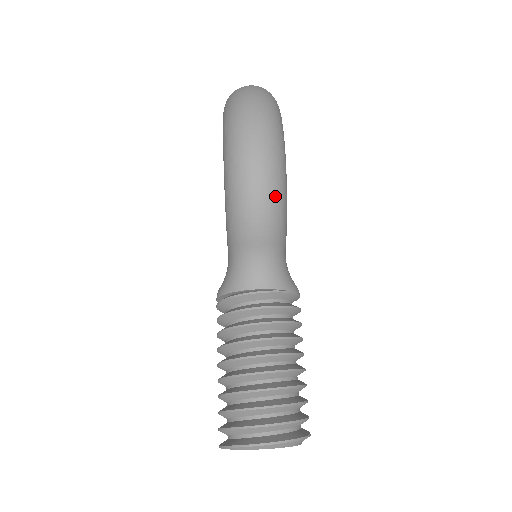
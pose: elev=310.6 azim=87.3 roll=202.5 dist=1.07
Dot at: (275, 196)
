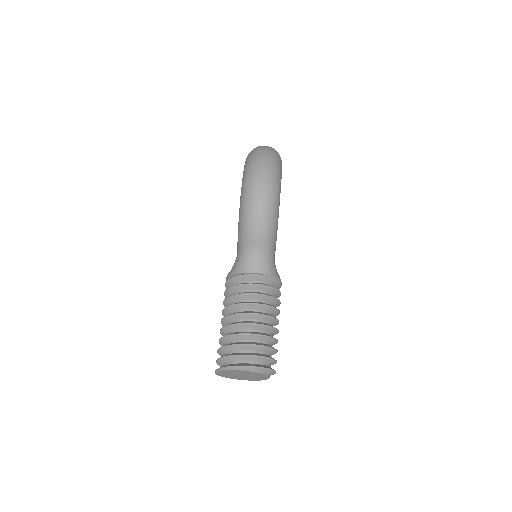
Dot at: (270, 214)
